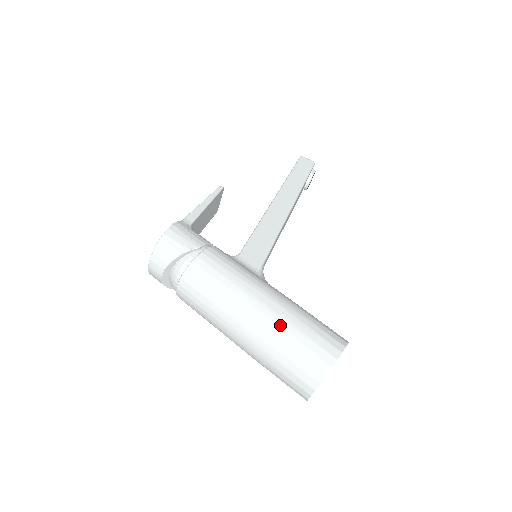
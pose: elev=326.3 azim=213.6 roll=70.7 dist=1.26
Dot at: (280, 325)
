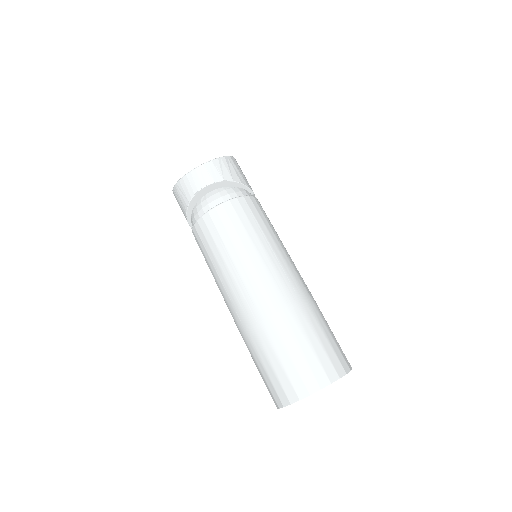
Dot at: (311, 305)
